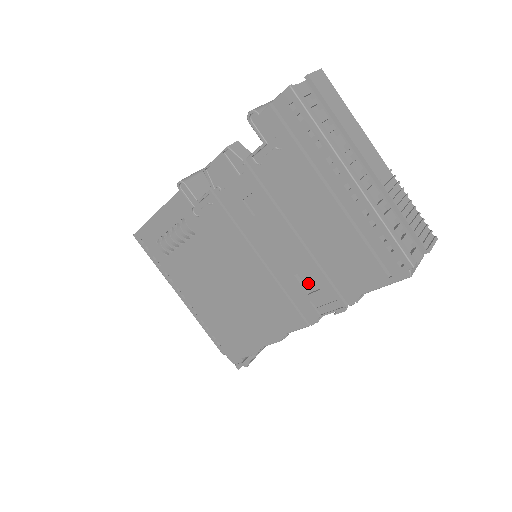
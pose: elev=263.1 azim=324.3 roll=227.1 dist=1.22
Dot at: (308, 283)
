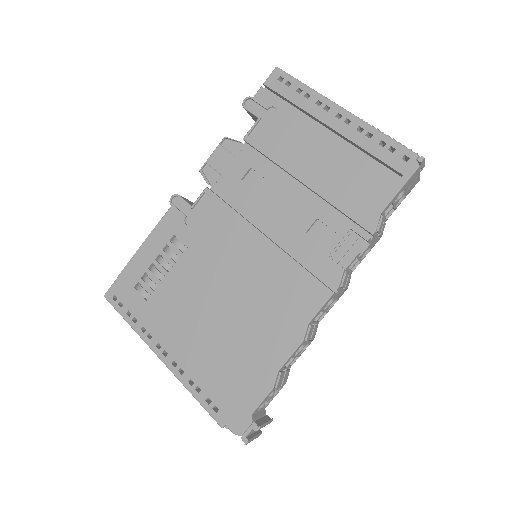
Dot at: (322, 237)
